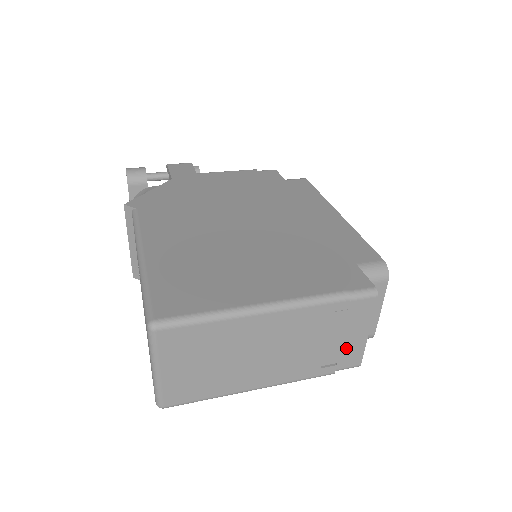
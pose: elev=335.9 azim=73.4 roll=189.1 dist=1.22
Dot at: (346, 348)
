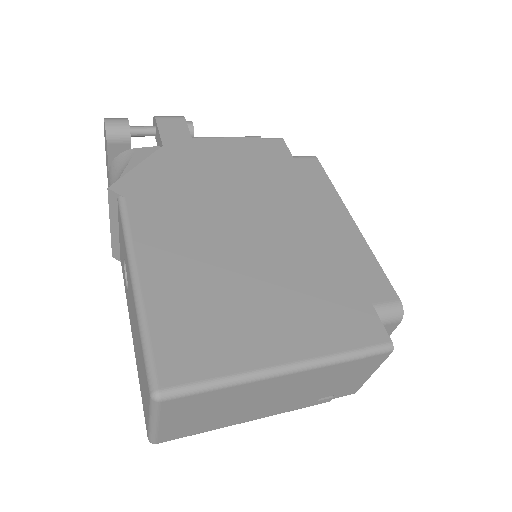
Dot at: (347, 386)
